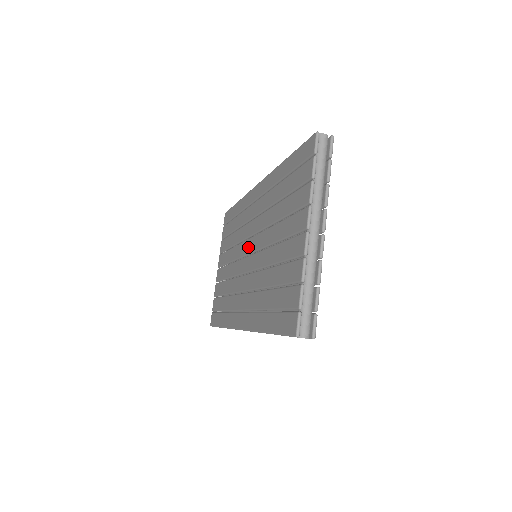
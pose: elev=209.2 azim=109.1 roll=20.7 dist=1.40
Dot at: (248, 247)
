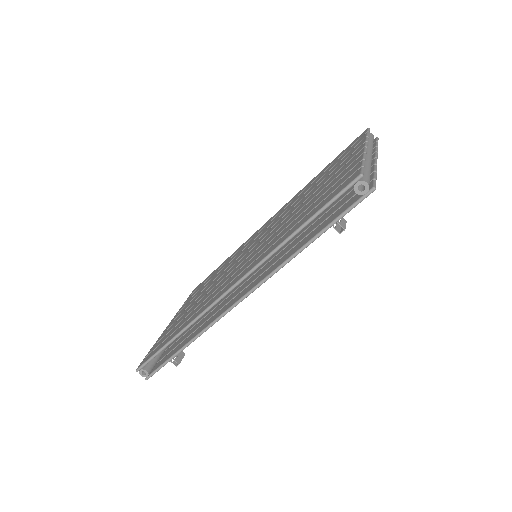
Dot at: (249, 249)
